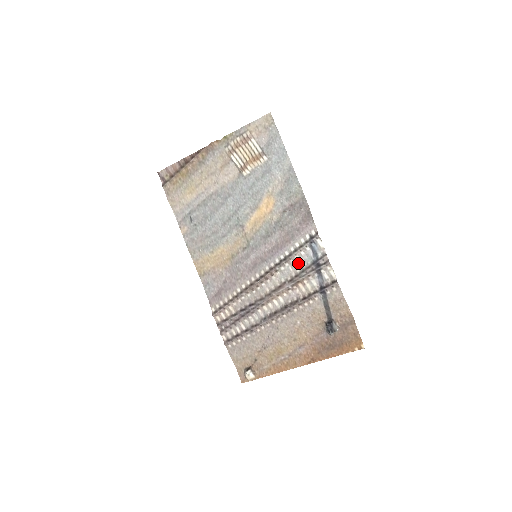
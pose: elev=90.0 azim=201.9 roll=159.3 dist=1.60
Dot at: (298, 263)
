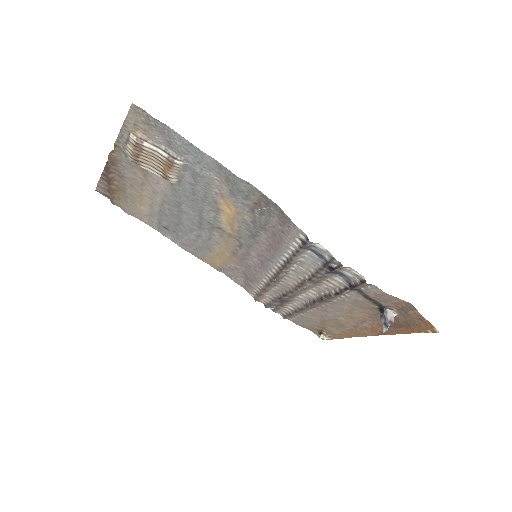
Dot at: (306, 264)
